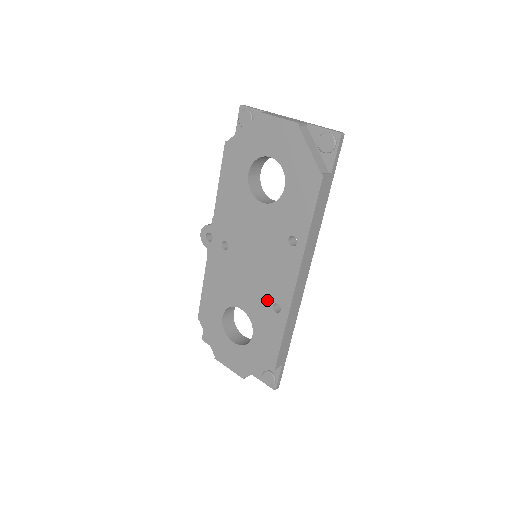
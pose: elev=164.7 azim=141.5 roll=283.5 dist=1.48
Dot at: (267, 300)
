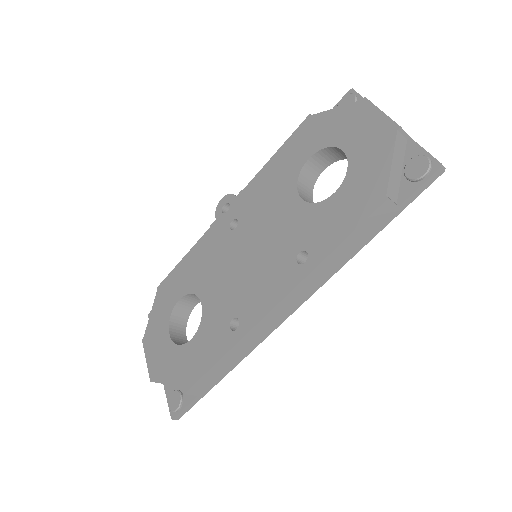
Dot at: (231, 309)
